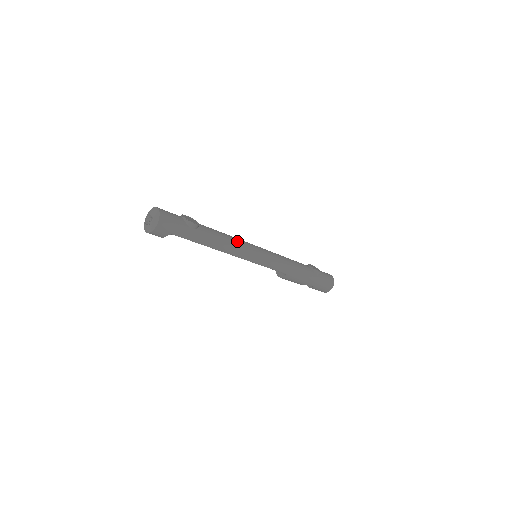
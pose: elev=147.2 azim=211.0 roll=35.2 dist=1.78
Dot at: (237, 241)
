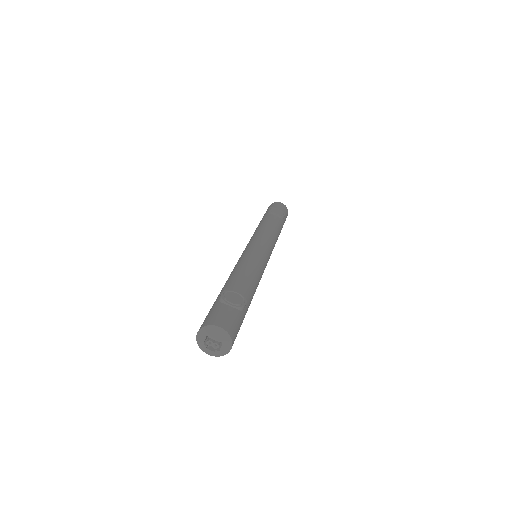
Dot at: (256, 268)
